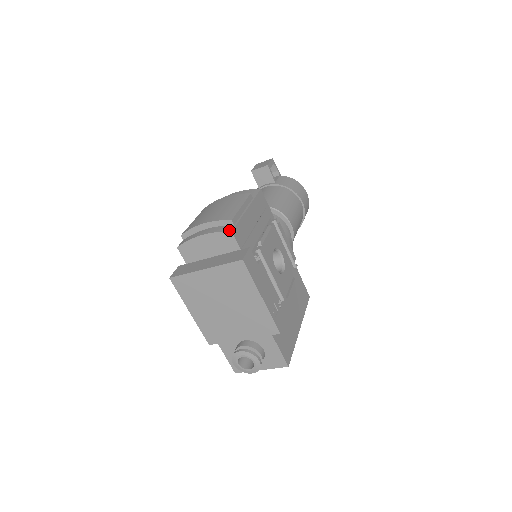
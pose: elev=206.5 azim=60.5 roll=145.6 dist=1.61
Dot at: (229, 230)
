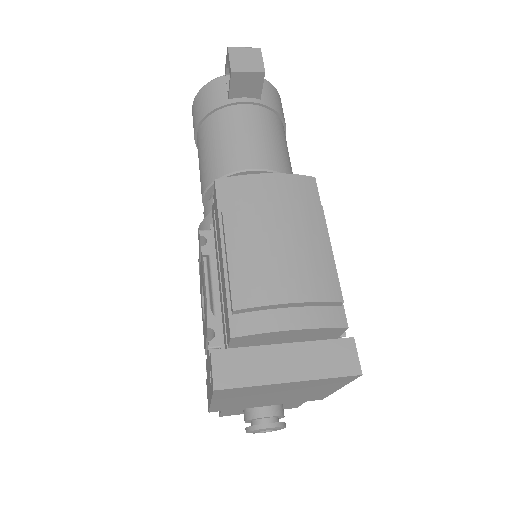
Dot at: (343, 324)
